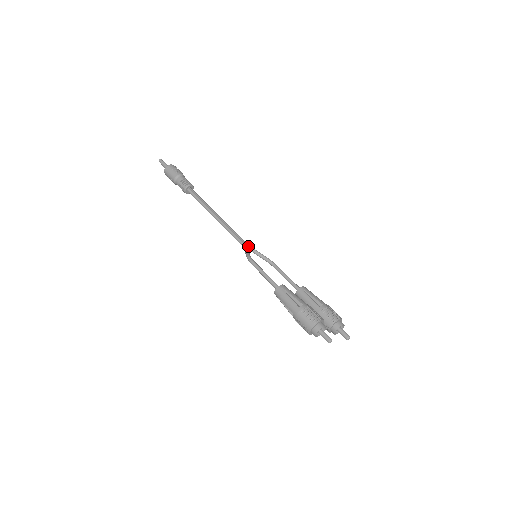
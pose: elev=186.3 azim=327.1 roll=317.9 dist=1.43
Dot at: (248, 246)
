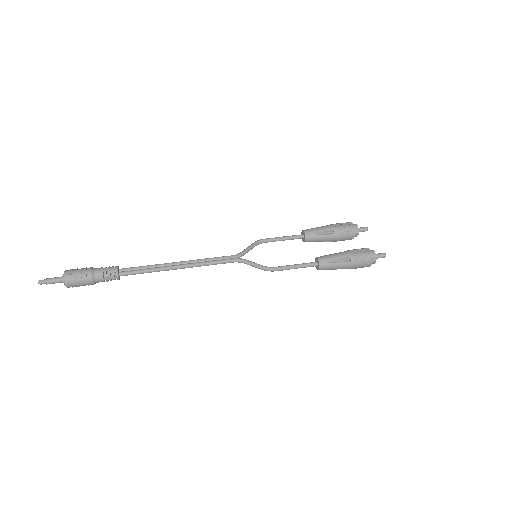
Dot at: (239, 256)
